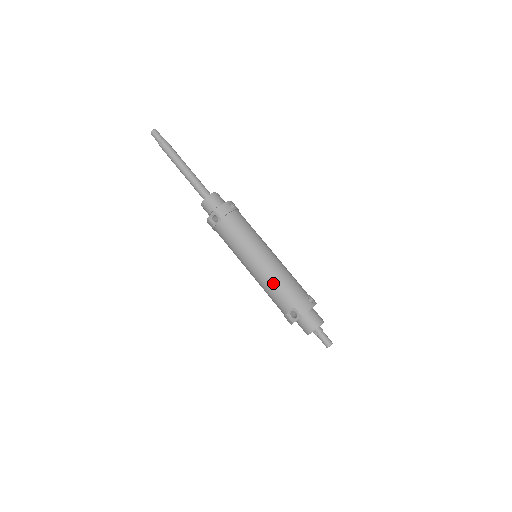
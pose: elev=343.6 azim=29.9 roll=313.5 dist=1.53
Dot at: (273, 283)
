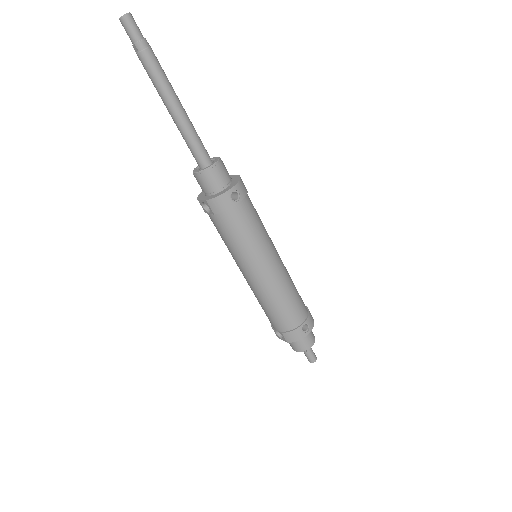
Dot at: (265, 303)
